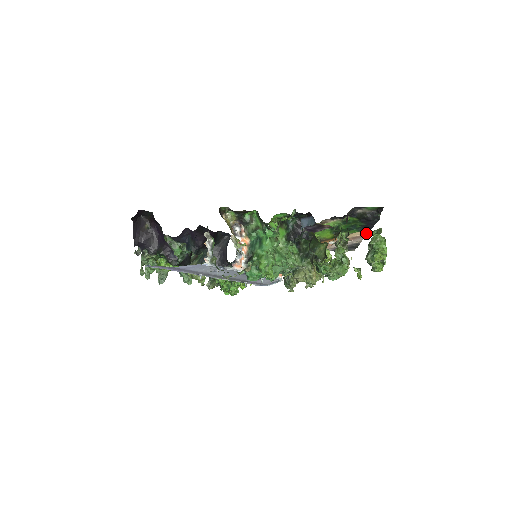
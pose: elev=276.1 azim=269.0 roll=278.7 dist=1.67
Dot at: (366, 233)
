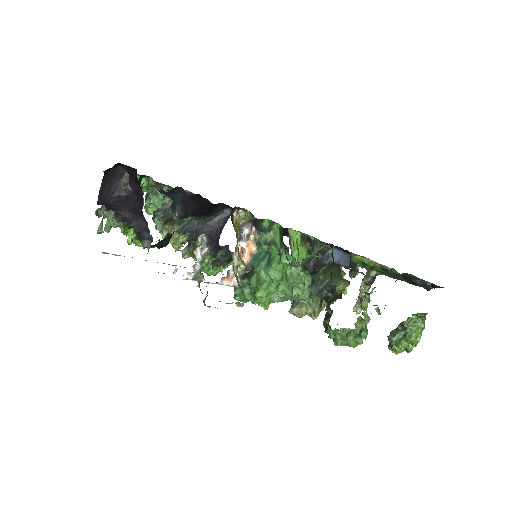
Dot at: occluded
